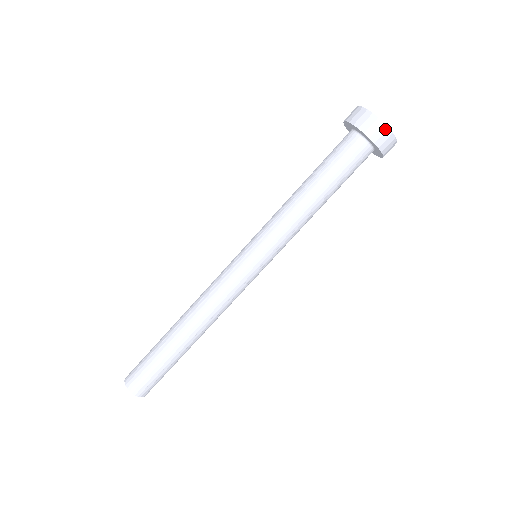
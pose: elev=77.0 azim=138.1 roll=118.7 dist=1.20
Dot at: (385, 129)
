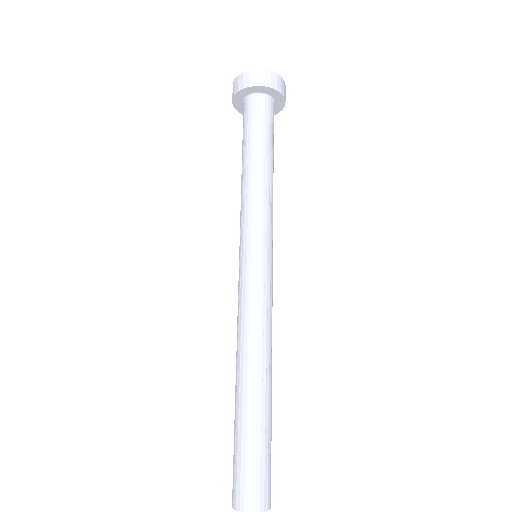
Dot at: (262, 72)
